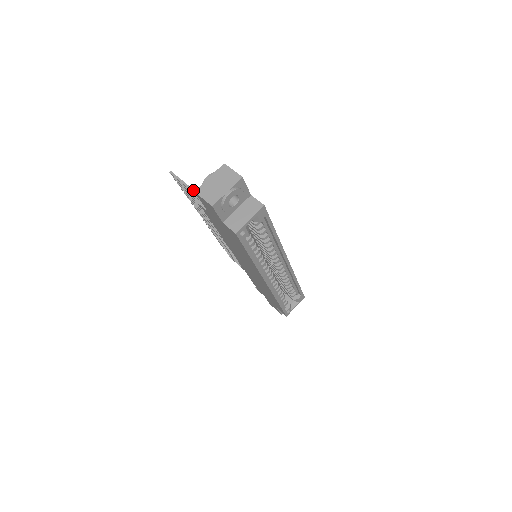
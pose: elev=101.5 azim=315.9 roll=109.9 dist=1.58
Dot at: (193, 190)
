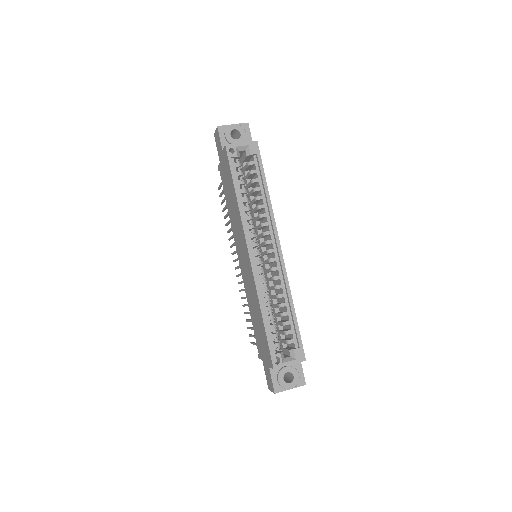
Dot at: occluded
